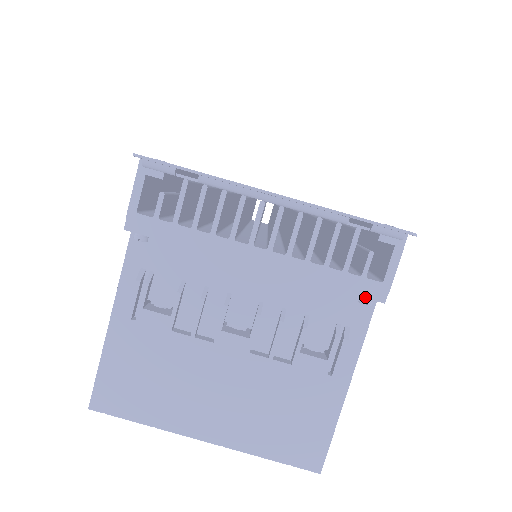
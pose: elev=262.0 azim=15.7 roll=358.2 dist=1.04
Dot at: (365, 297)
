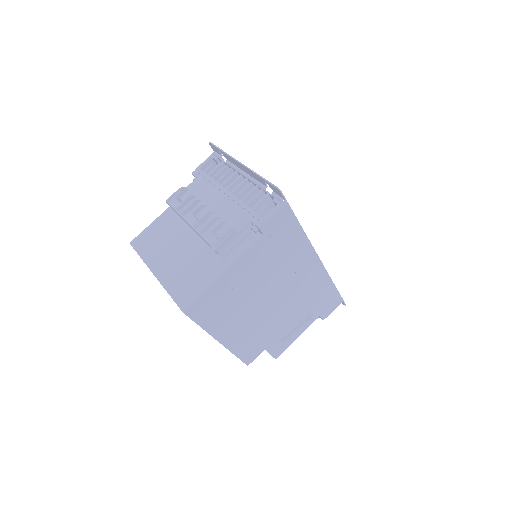
Dot at: (253, 222)
